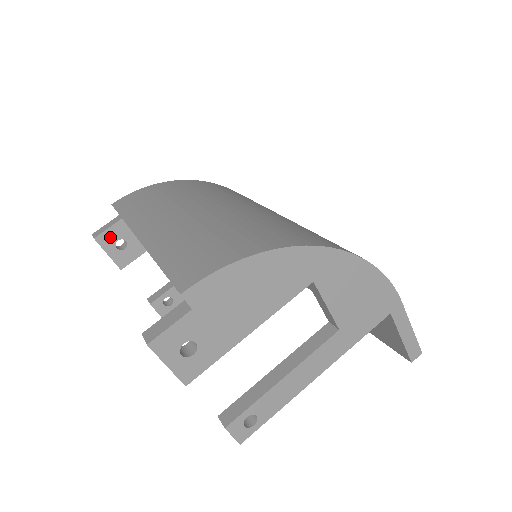
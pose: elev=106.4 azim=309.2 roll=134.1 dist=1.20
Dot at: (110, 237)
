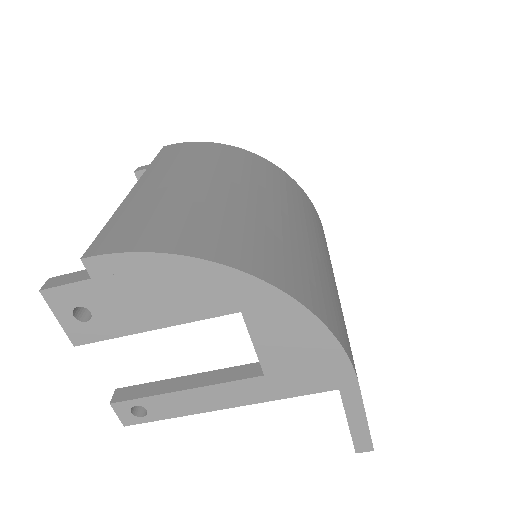
Dot at: occluded
